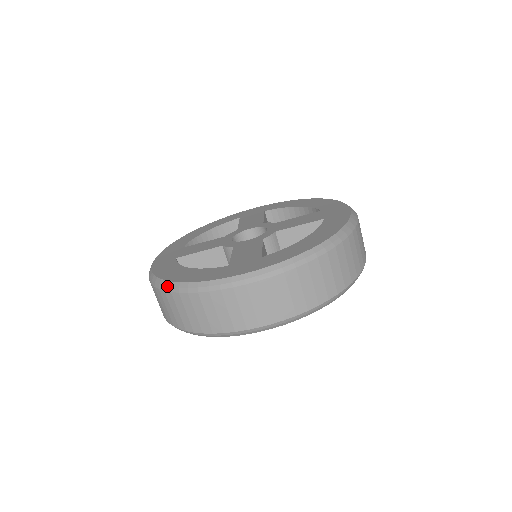
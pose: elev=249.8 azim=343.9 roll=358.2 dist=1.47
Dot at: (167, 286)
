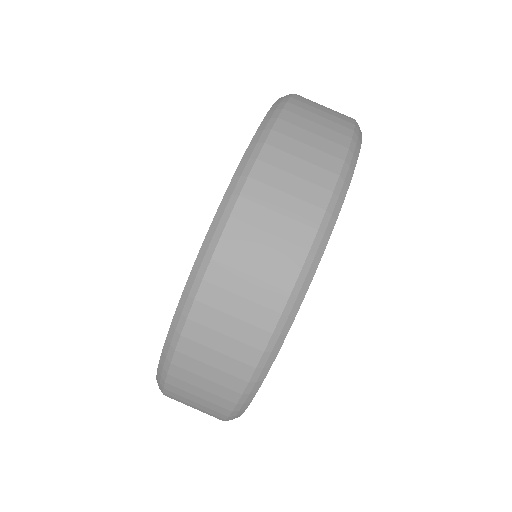
Dot at: (159, 388)
